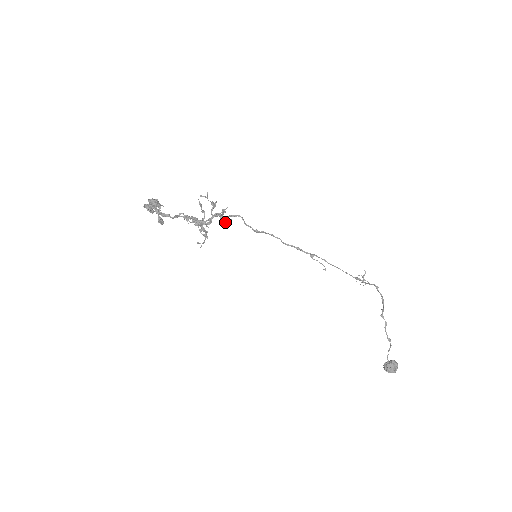
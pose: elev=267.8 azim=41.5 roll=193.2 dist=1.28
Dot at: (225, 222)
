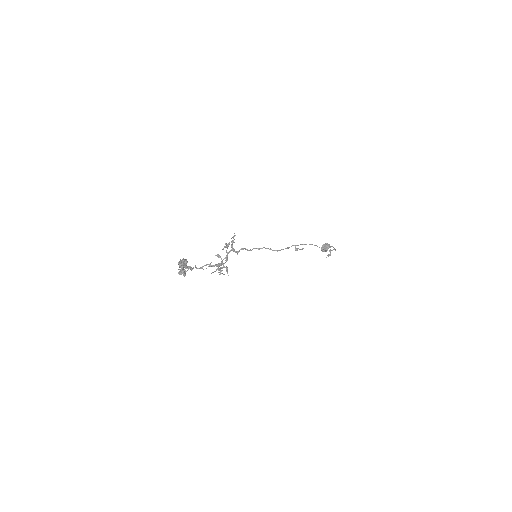
Dot at: occluded
